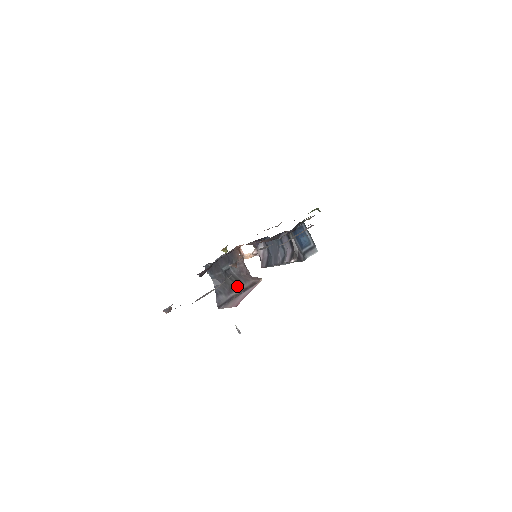
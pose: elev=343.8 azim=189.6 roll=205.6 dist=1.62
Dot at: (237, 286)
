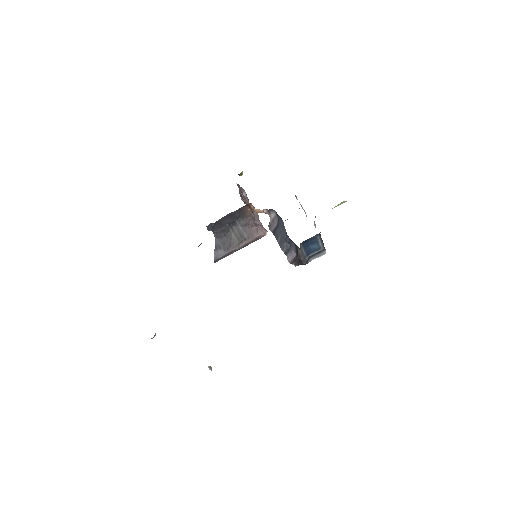
Dot at: (238, 242)
